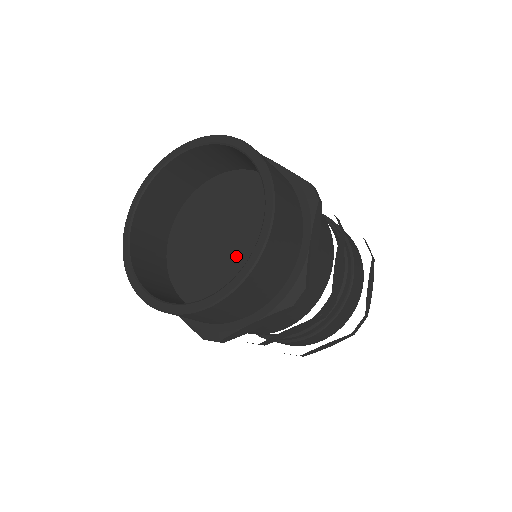
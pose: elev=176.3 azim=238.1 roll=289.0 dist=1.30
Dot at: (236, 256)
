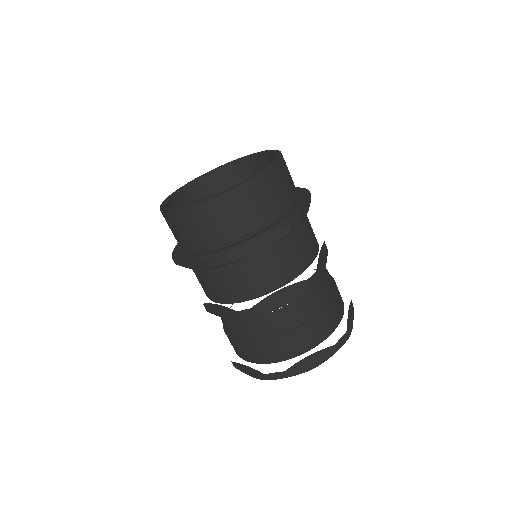
Dot at: occluded
